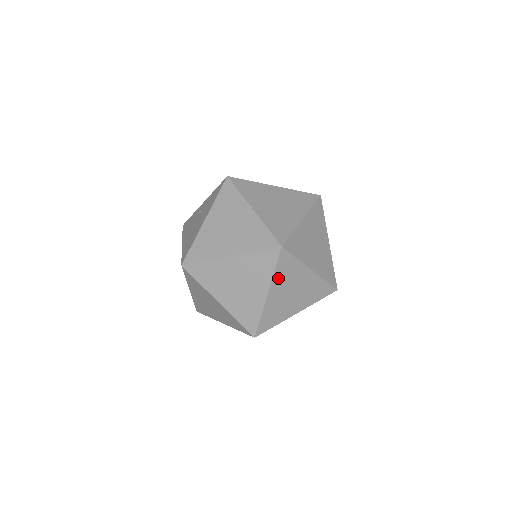
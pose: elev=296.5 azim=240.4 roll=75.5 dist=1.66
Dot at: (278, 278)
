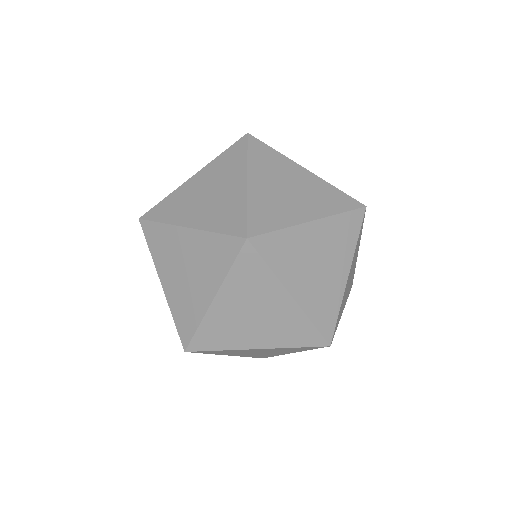
Dot at: (283, 270)
